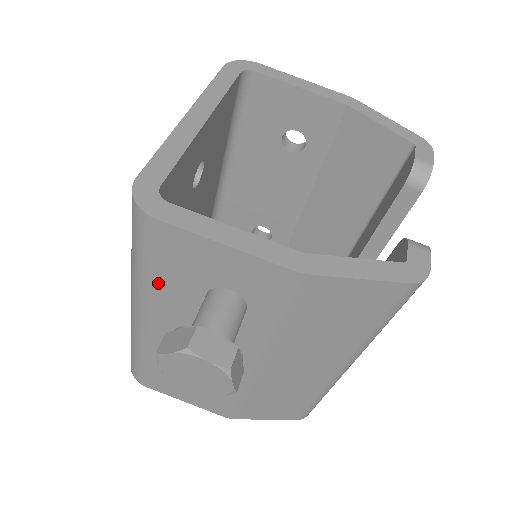
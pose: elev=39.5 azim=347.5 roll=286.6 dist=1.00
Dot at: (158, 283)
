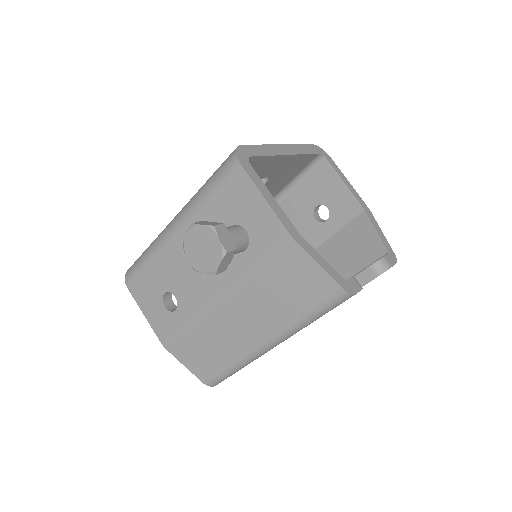
Dot at: (208, 206)
